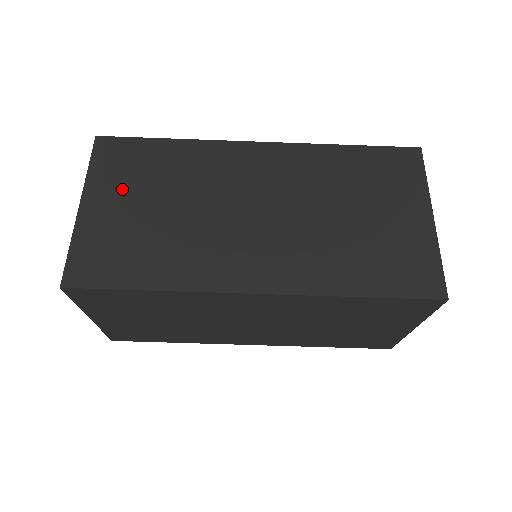
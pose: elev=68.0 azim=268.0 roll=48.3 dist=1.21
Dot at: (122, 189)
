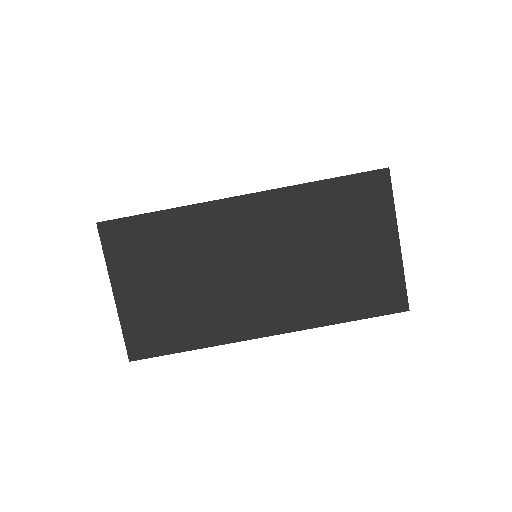
Dot at: (141, 272)
